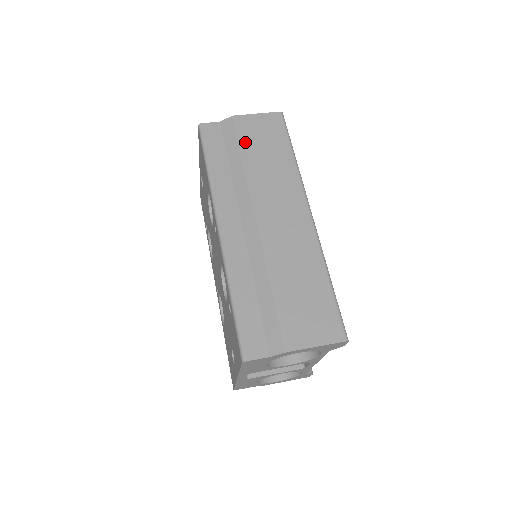
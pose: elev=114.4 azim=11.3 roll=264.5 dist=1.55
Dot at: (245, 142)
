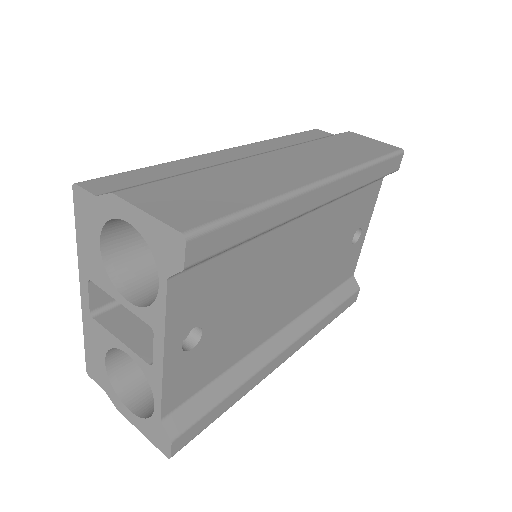
Dot at: (336, 138)
